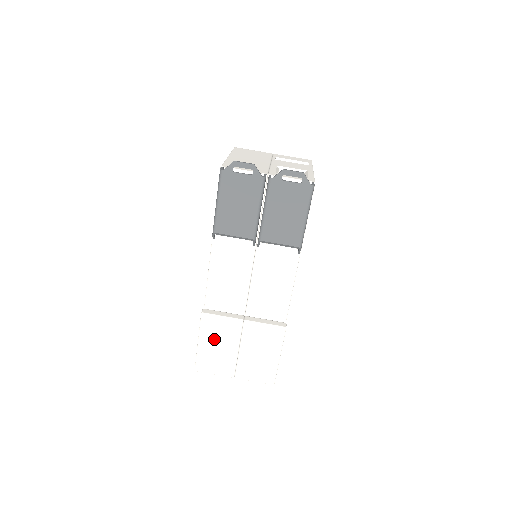
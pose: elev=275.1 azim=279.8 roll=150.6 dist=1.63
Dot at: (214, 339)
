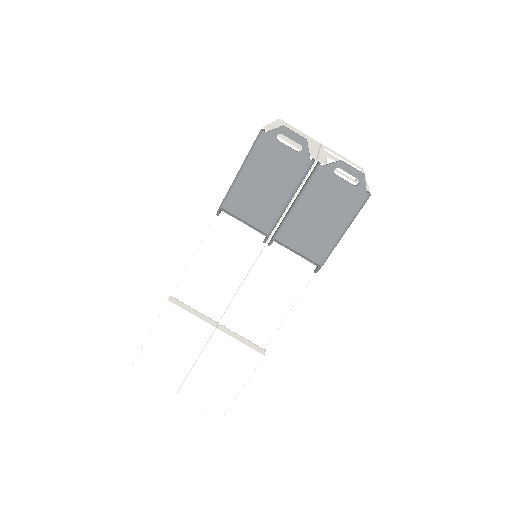
Dot at: (170, 338)
